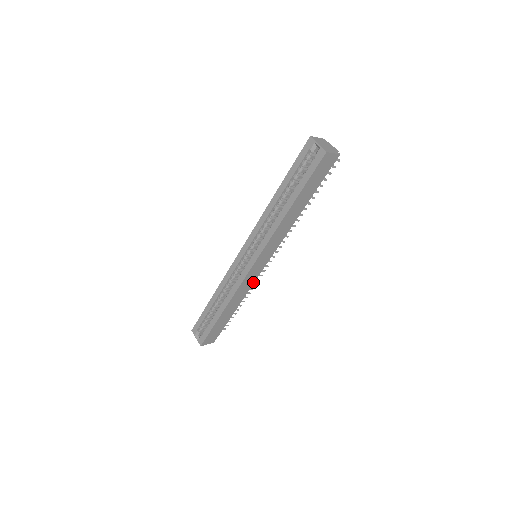
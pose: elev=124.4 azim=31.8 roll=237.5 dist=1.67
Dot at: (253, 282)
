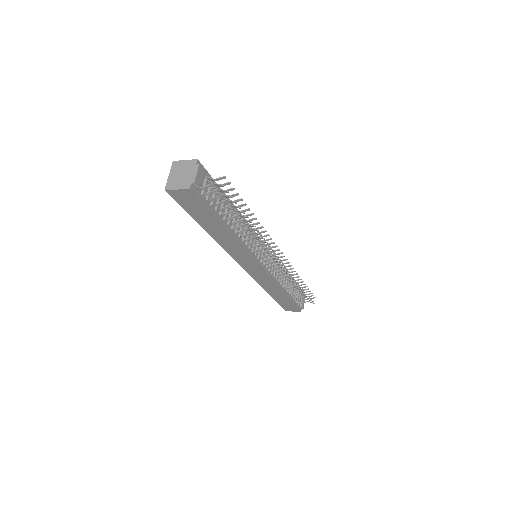
Dot at: (270, 279)
